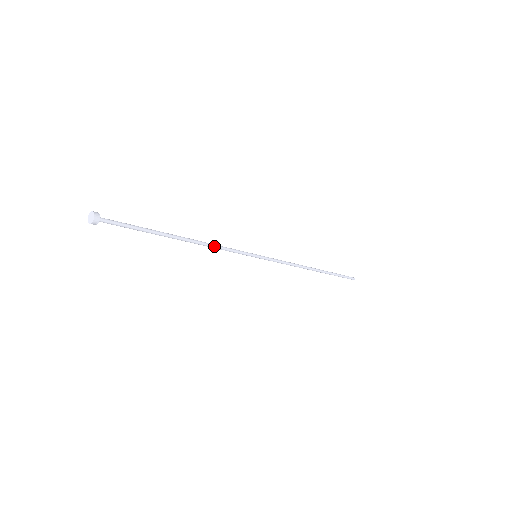
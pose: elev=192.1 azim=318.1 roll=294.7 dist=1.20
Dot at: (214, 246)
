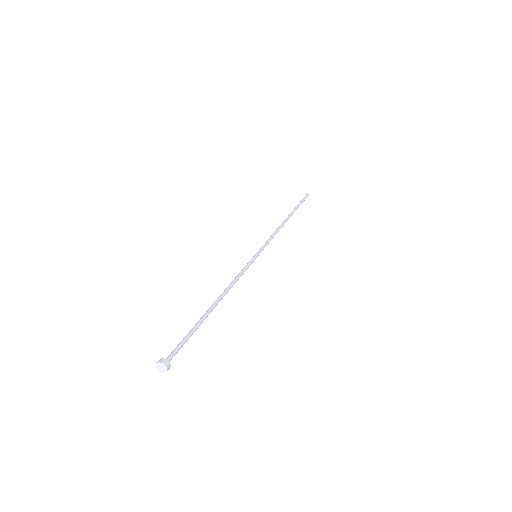
Dot at: occluded
